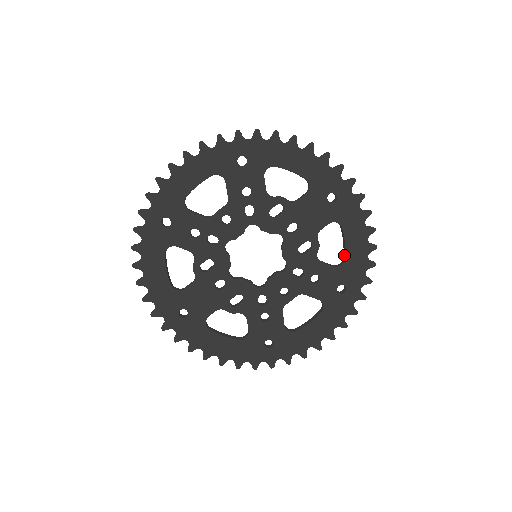
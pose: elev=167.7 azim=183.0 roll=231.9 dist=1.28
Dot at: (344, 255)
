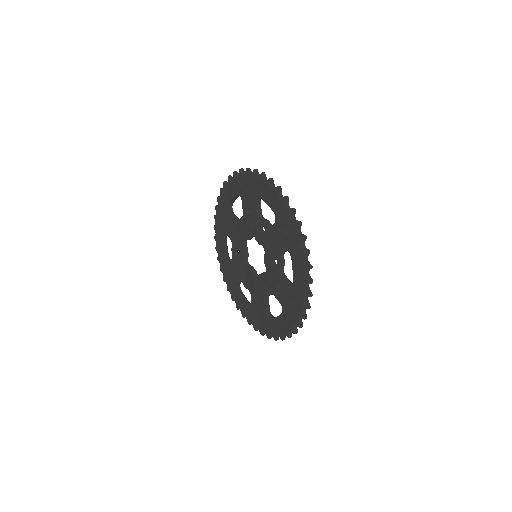
Dot at: occluded
